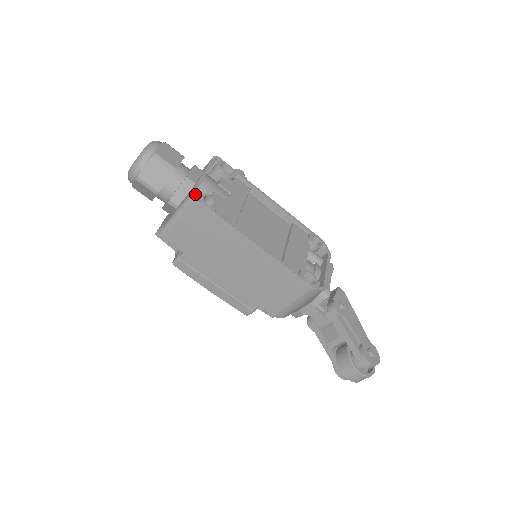
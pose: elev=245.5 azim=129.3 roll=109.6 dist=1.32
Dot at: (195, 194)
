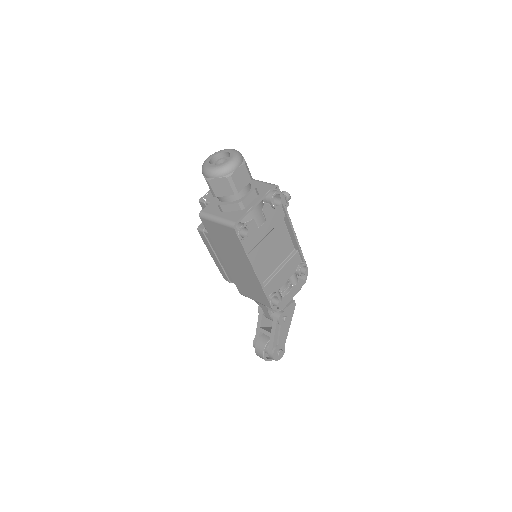
Dot at: occluded
